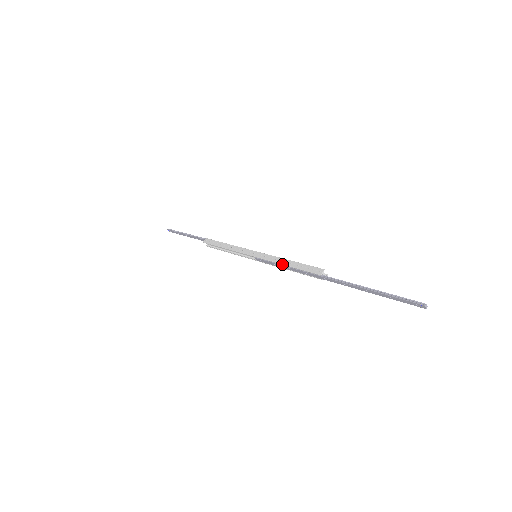
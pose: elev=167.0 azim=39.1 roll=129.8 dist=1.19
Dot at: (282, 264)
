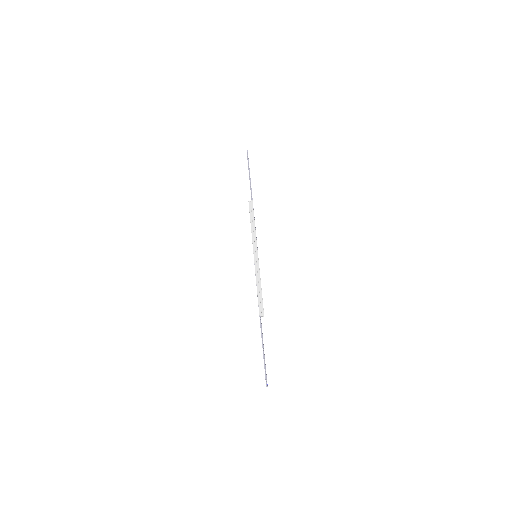
Dot at: (256, 284)
